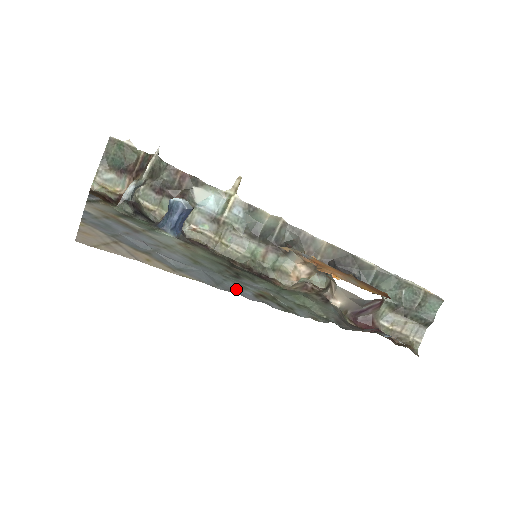
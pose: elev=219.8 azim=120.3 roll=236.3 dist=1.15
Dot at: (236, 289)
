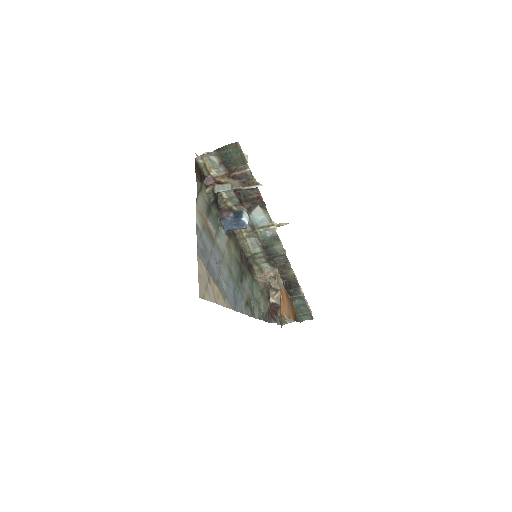
Dot at: (240, 302)
